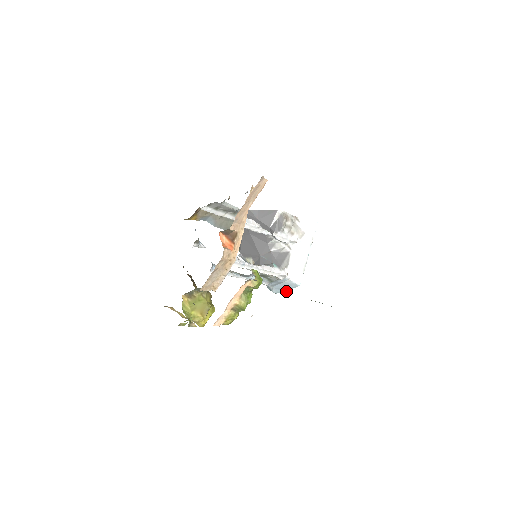
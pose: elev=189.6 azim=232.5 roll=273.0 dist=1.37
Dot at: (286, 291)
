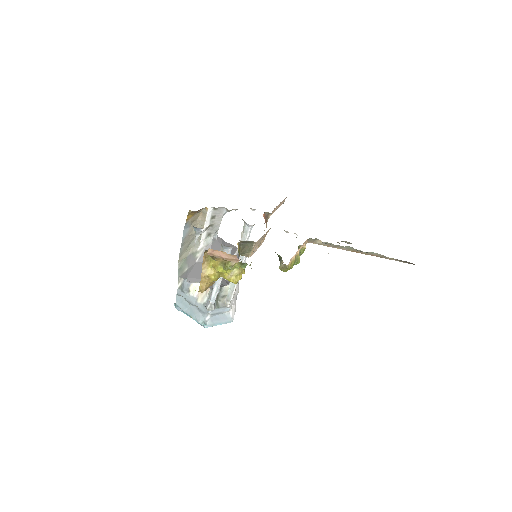
Dot at: (342, 248)
